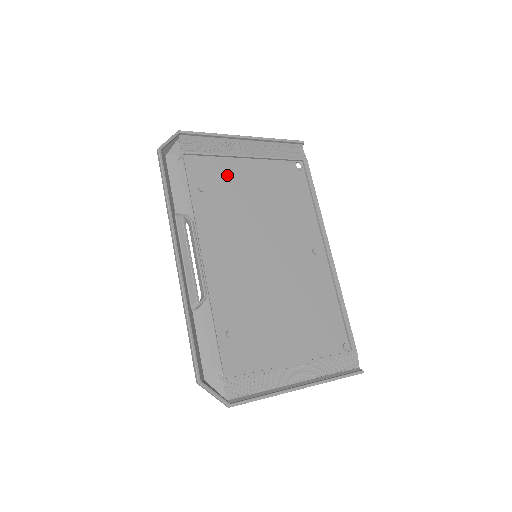
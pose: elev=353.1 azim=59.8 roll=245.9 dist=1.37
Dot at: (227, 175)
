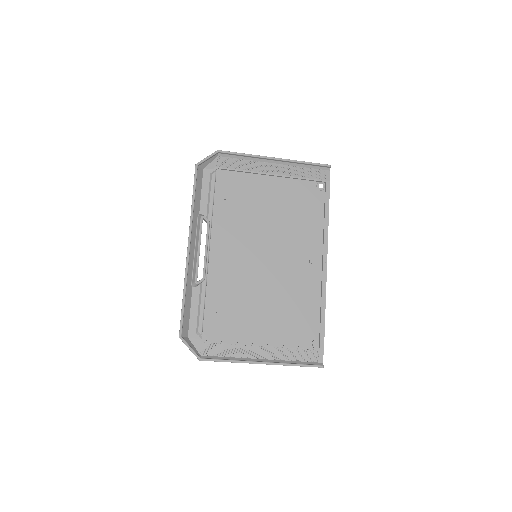
Dot at: (250, 188)
